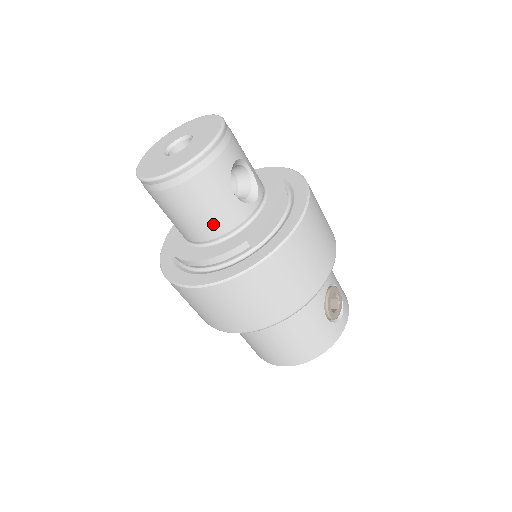
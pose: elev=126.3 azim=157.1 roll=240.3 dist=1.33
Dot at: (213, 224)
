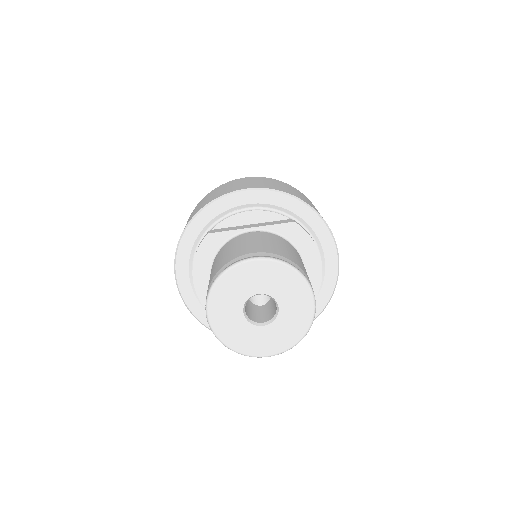
Dot at: occluded
